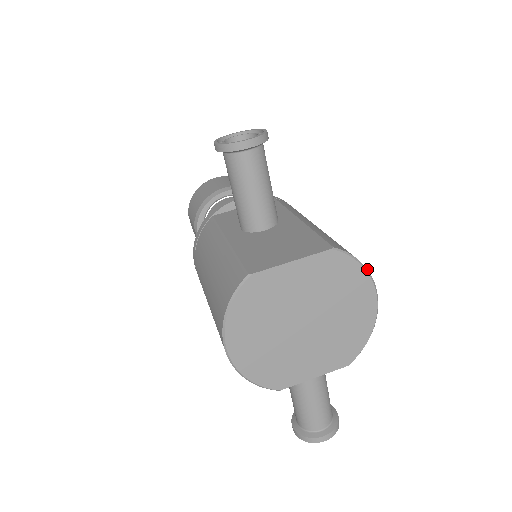
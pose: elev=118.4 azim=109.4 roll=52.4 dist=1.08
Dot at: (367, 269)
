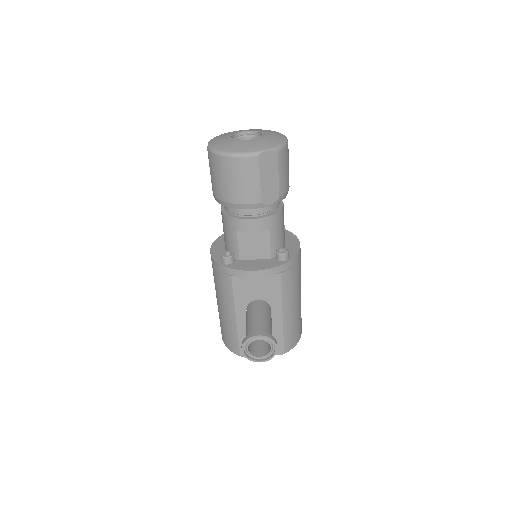
Dot at: occluded
